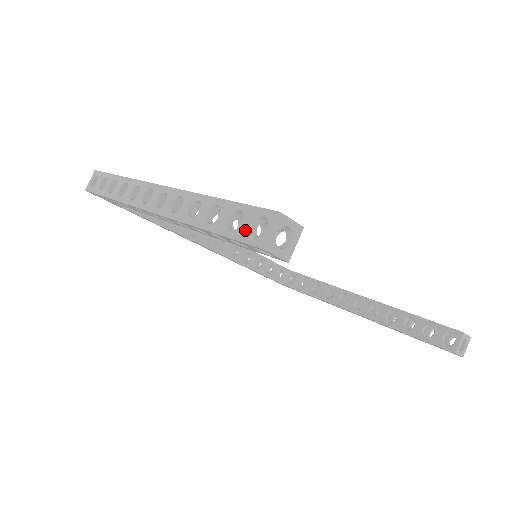
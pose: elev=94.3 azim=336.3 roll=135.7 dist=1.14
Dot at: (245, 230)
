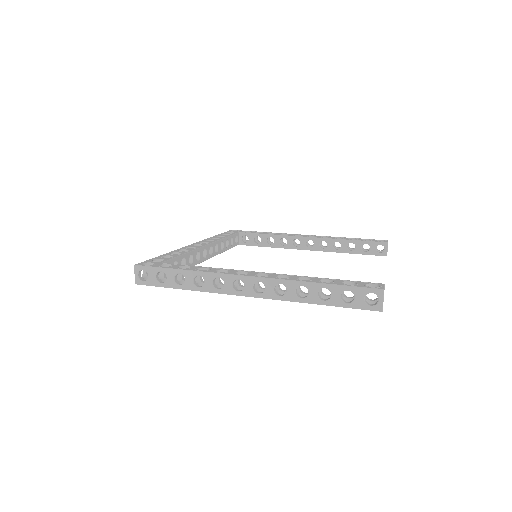
Dot at: (361, 302)
